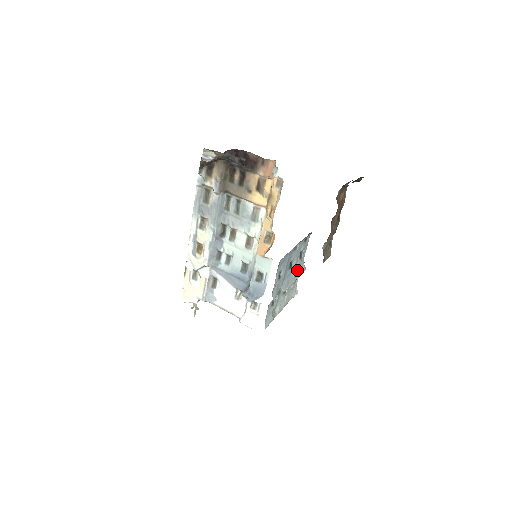
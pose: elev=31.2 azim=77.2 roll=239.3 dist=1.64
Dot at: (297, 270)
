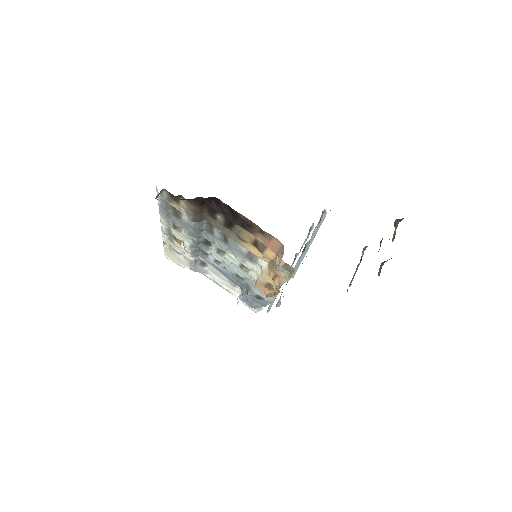
Dot at: (314, 231)
